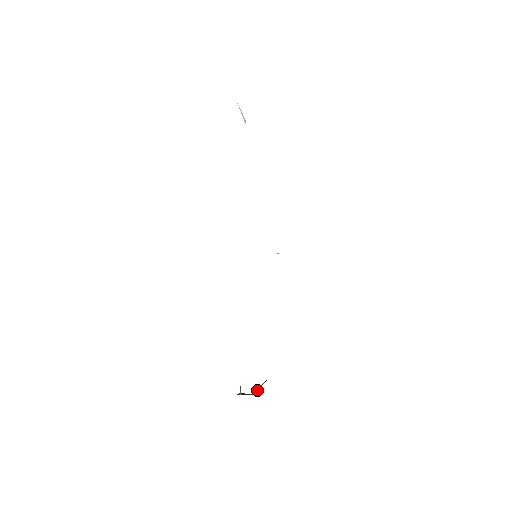
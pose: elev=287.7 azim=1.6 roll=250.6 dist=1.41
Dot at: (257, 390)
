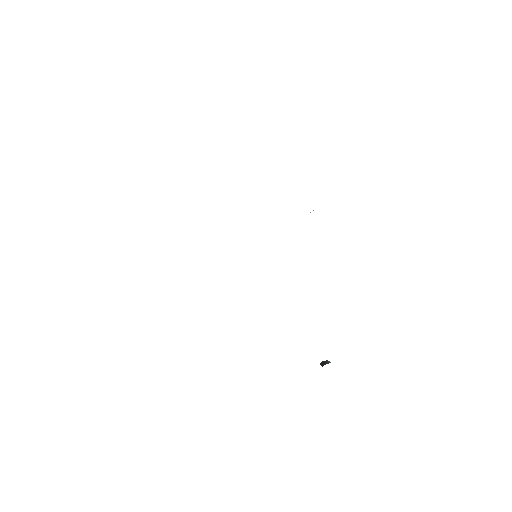
Dot at: occluded
